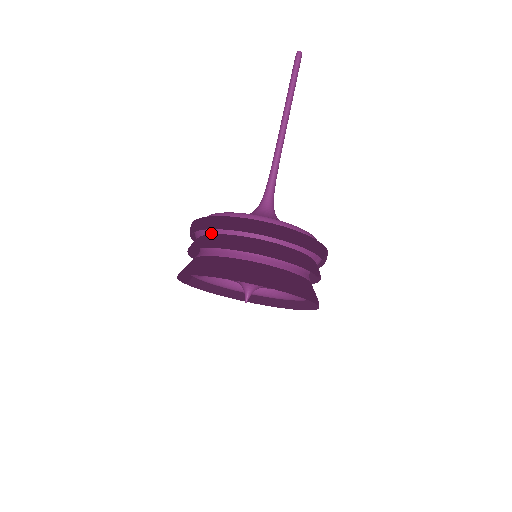
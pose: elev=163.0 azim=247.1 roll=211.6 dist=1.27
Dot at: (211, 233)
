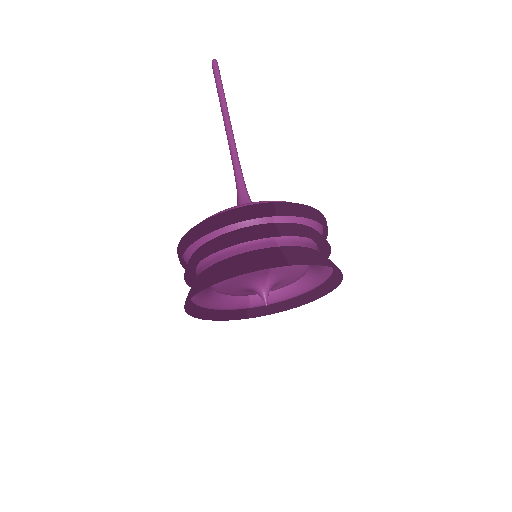
Dot at: occluded
